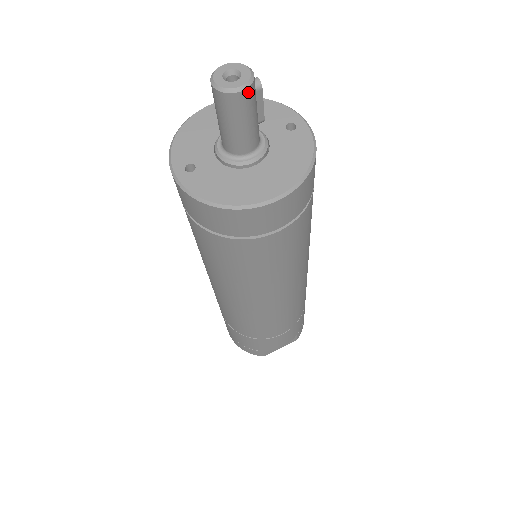
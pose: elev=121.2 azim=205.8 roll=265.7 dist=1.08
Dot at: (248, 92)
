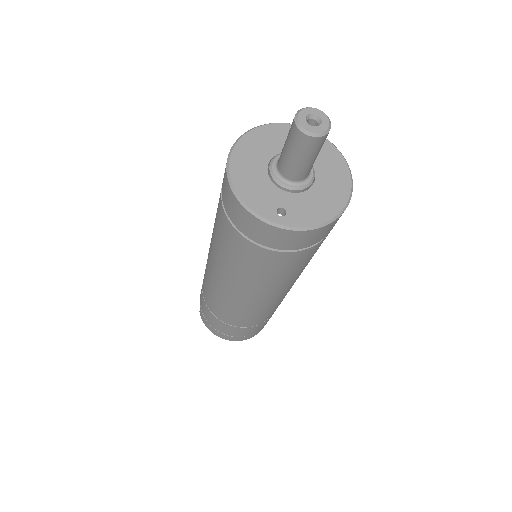
Dot at: (329, 126)
